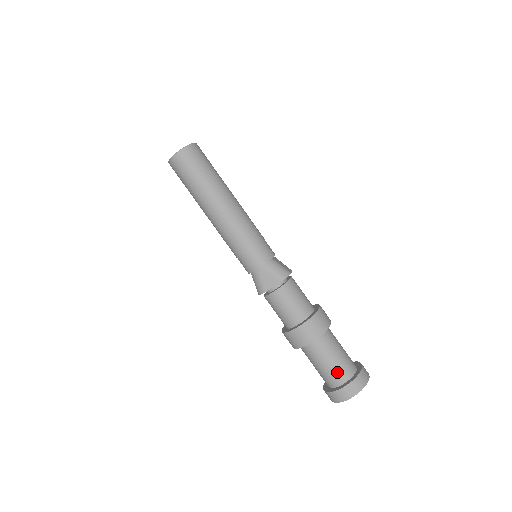
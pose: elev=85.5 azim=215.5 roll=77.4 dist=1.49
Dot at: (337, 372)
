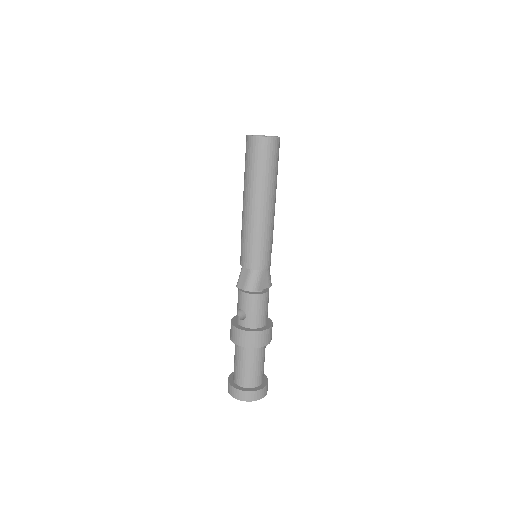
Dot at: (261, 375)
